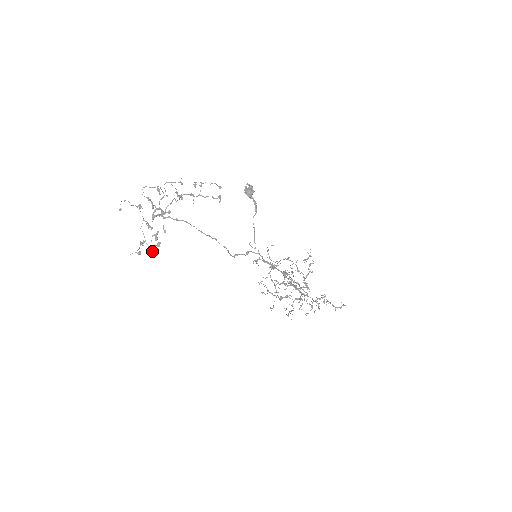
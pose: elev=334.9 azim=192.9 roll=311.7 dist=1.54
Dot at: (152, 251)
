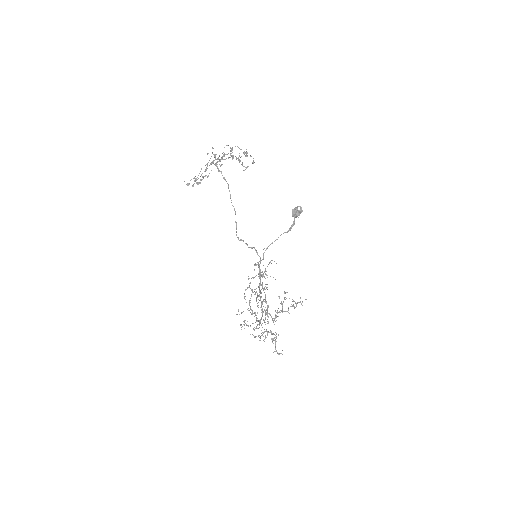
Dot at: (193, 186)
